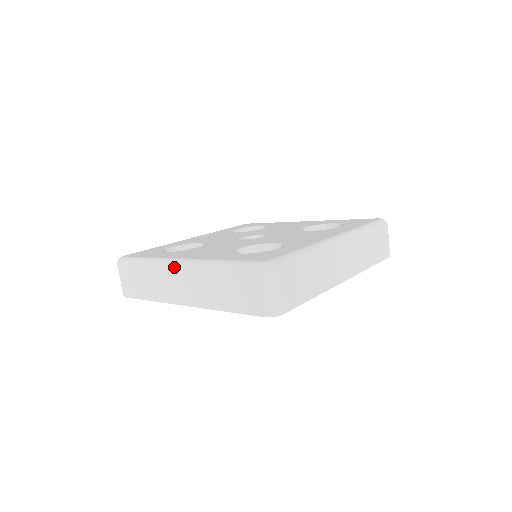
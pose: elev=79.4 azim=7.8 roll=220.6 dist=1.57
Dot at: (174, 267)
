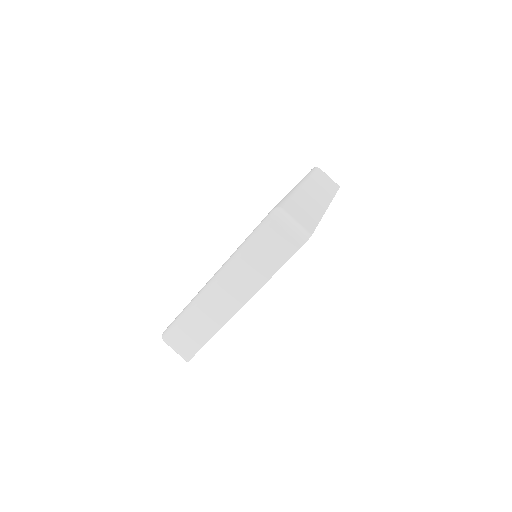
Dot at: (211, 288)
